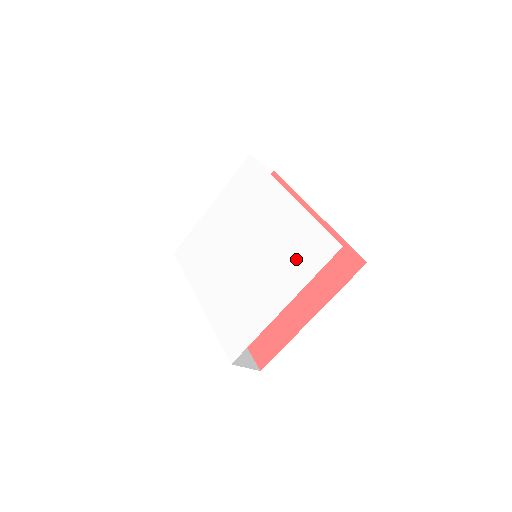
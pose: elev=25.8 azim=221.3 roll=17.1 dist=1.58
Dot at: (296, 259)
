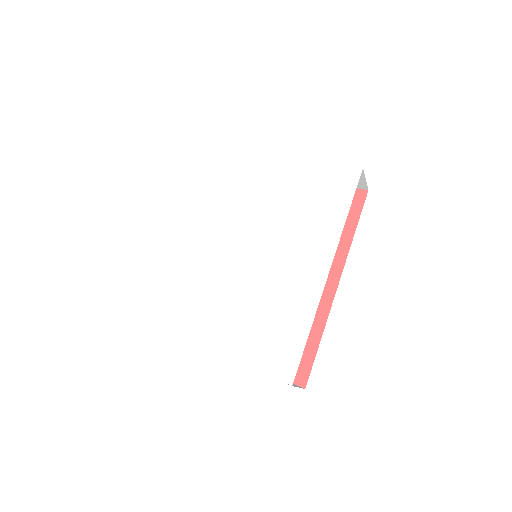
Dot at: (261, 332)
